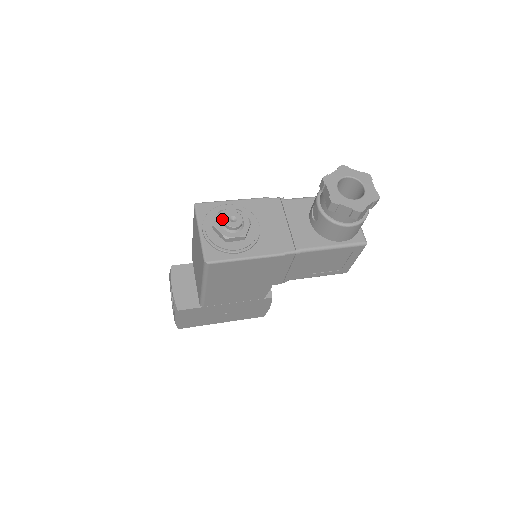
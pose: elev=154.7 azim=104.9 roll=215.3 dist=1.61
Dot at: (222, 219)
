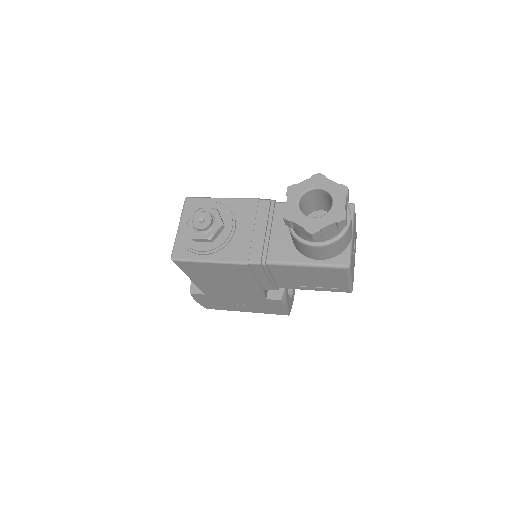
Dot at: occluded
